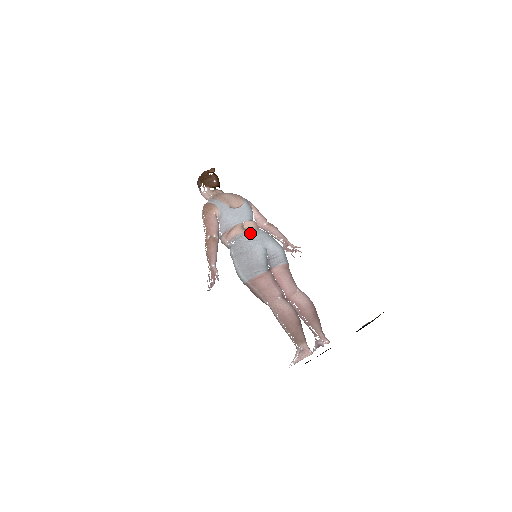
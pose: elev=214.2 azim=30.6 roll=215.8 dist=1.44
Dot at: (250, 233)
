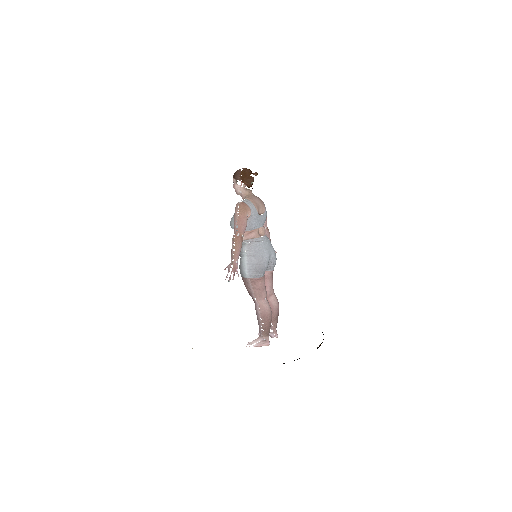
Dot at: (264, 240)
